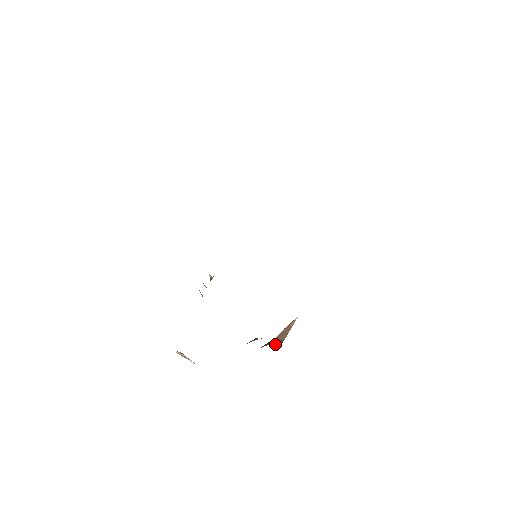
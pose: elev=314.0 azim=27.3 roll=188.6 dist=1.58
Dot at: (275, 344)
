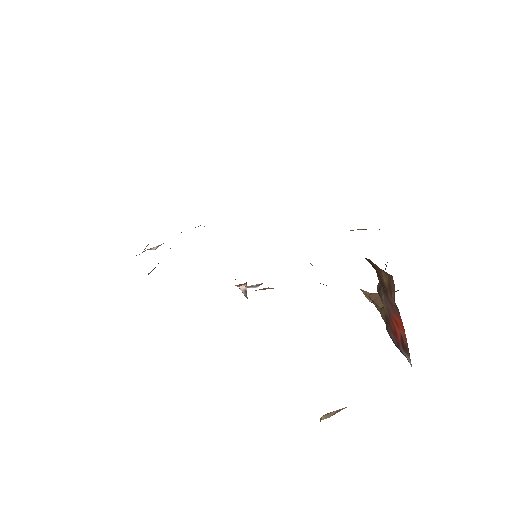
Dot at: occluded
